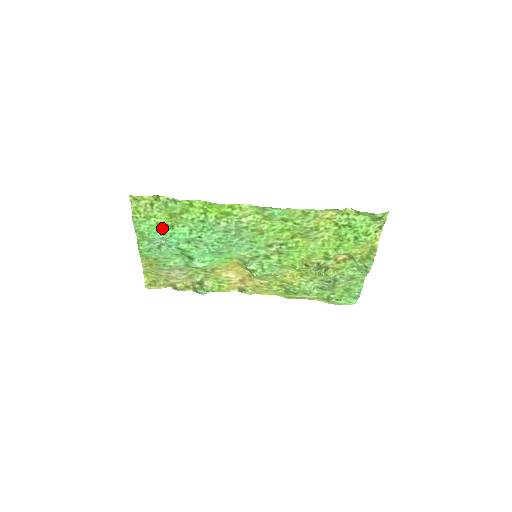
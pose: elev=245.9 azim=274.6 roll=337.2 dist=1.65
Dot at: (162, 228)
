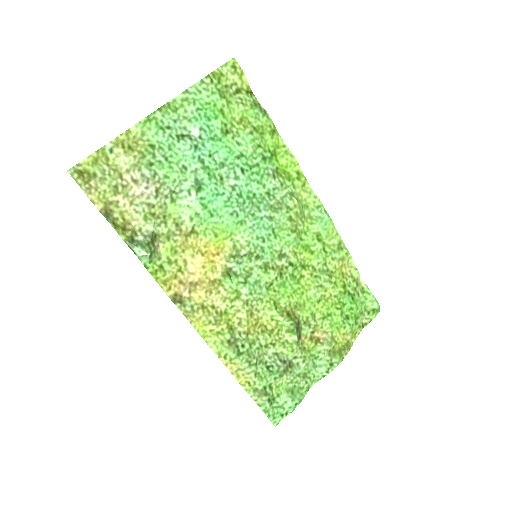
Dot at: (218, 121)
